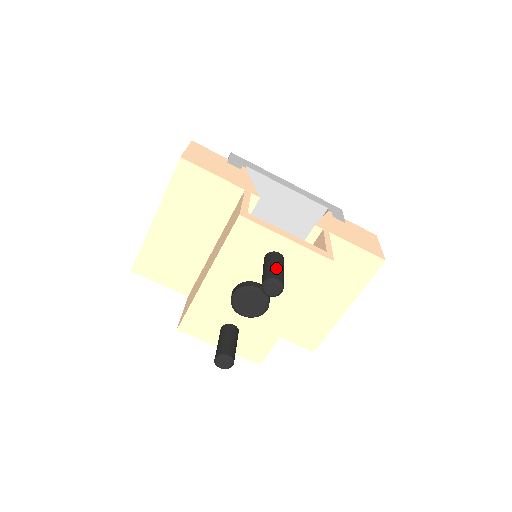
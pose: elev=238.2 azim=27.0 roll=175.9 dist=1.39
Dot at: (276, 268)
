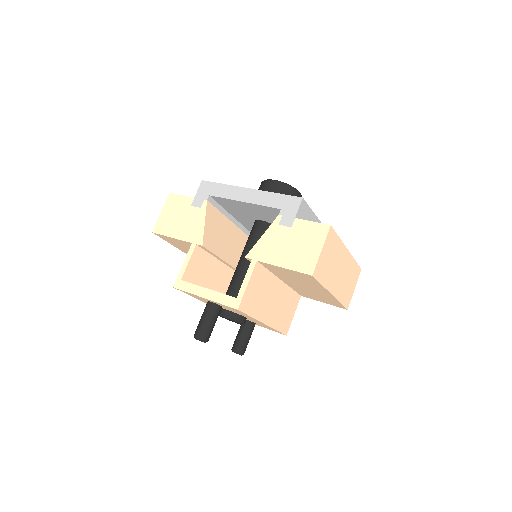
Dot at: (201, 324)
